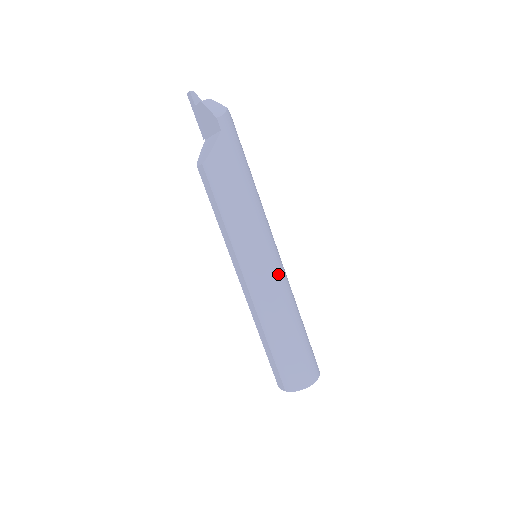
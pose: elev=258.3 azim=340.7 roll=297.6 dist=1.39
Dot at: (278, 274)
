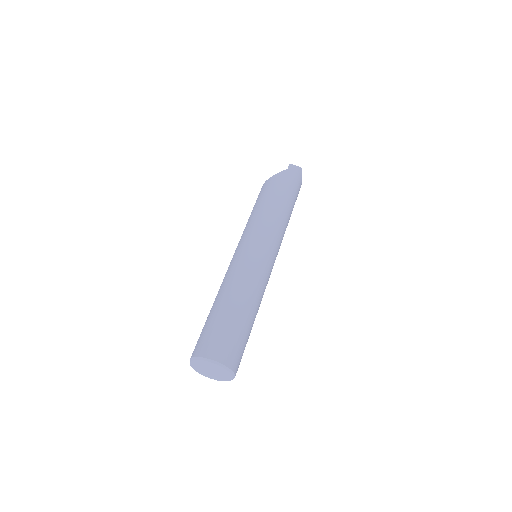
Dot at: (259, 262)
